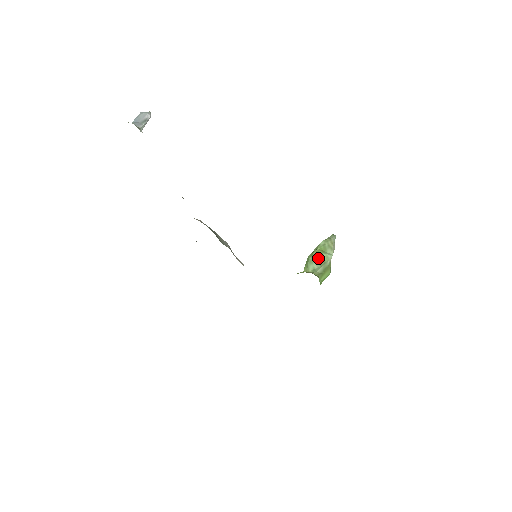
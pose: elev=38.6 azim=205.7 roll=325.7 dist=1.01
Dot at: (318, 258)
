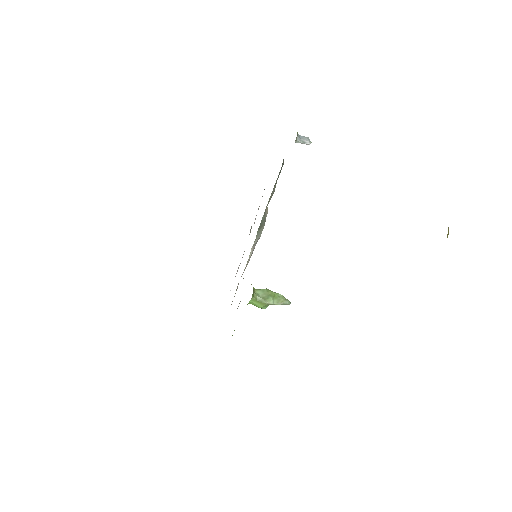
Dot at: (267, 294)
